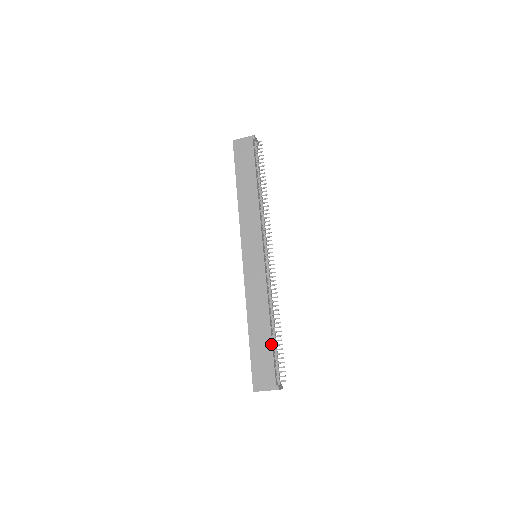
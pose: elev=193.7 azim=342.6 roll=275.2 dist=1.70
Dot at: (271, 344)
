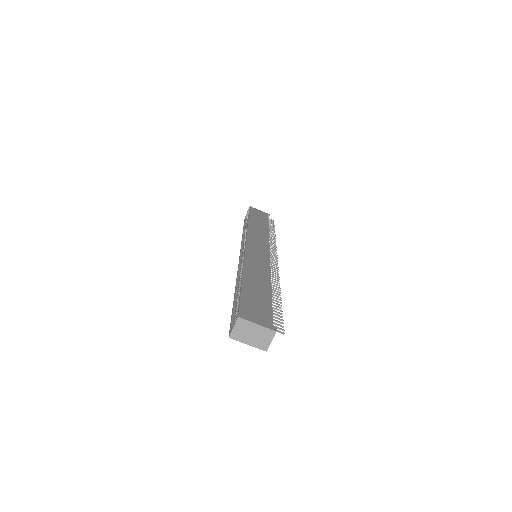
Dot at: (271, 298)
